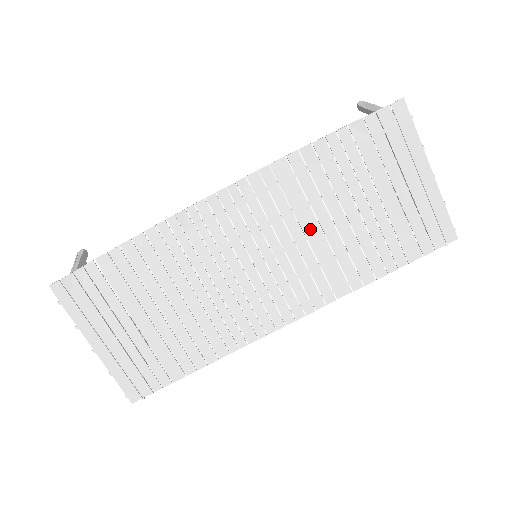
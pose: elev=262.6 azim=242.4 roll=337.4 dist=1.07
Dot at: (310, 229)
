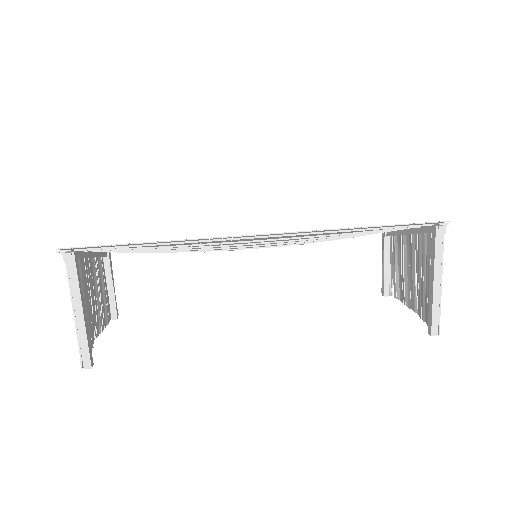
Dot at: (308, 238)
